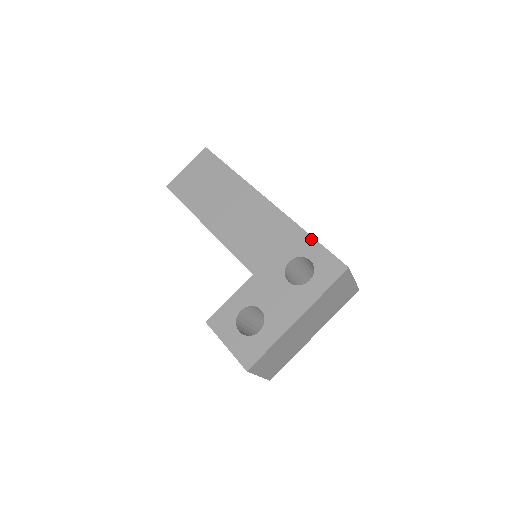
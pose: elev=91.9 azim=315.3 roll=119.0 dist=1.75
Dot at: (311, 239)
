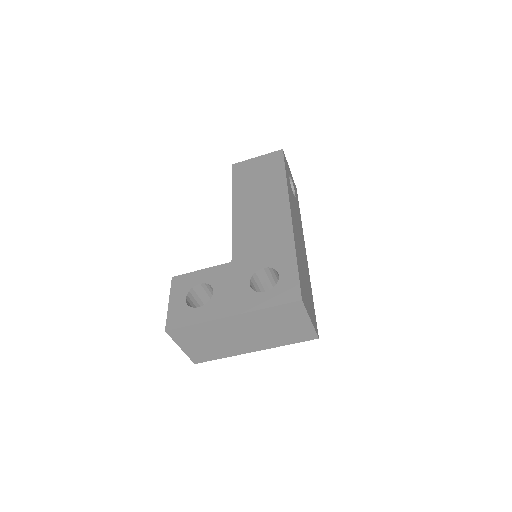
Dot at: (294, 260)
